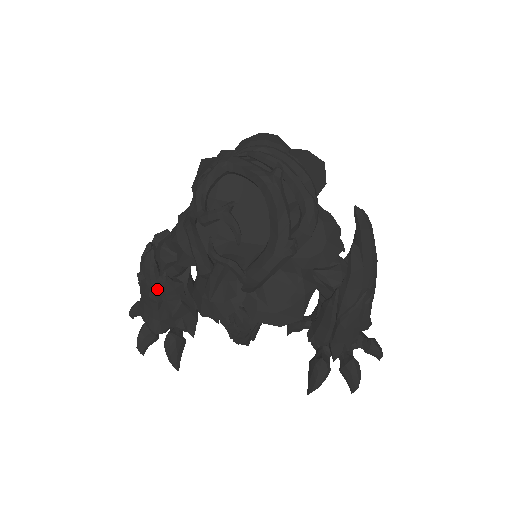
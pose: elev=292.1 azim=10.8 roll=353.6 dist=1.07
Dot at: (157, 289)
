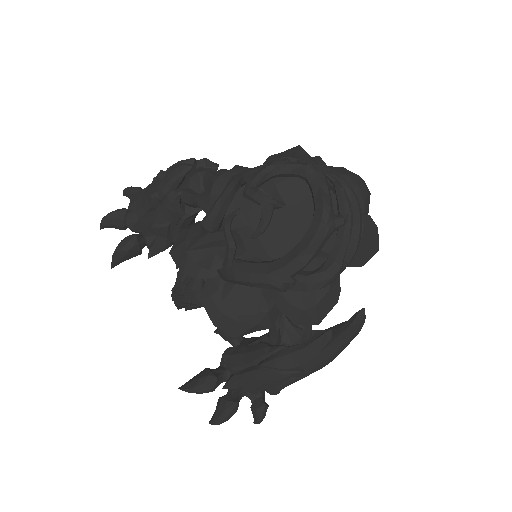
Dot at: (162, 197)
